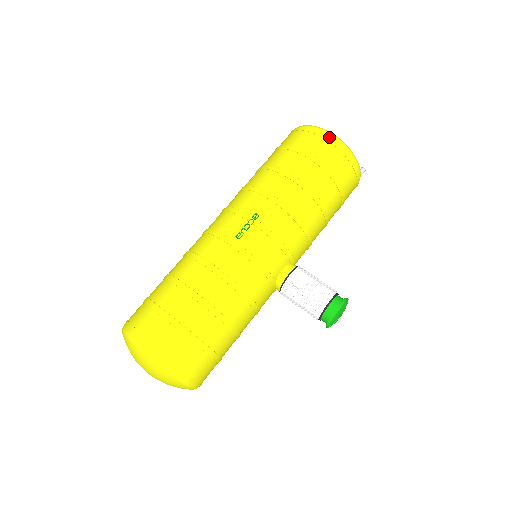
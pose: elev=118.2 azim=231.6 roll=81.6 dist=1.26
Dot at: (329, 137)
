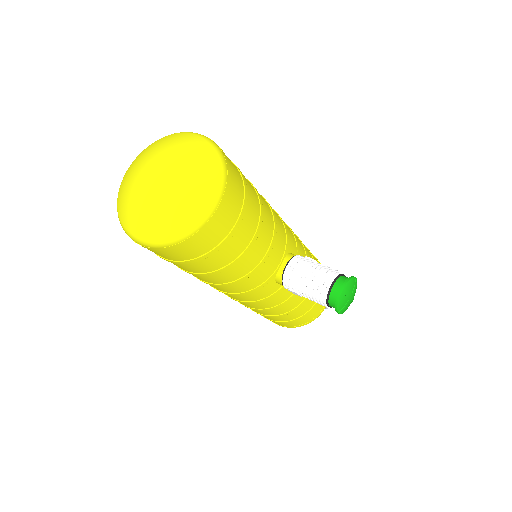
Dot at: occluded
